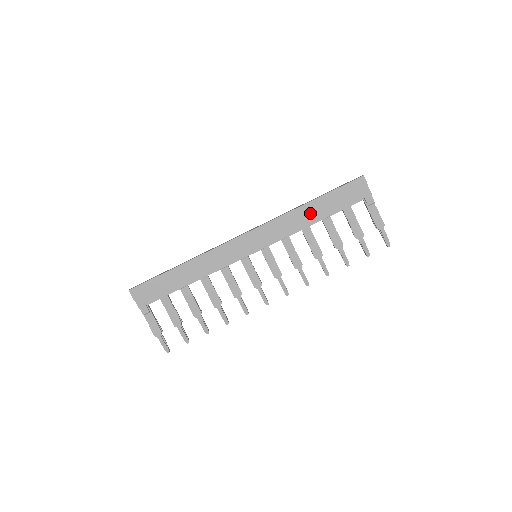
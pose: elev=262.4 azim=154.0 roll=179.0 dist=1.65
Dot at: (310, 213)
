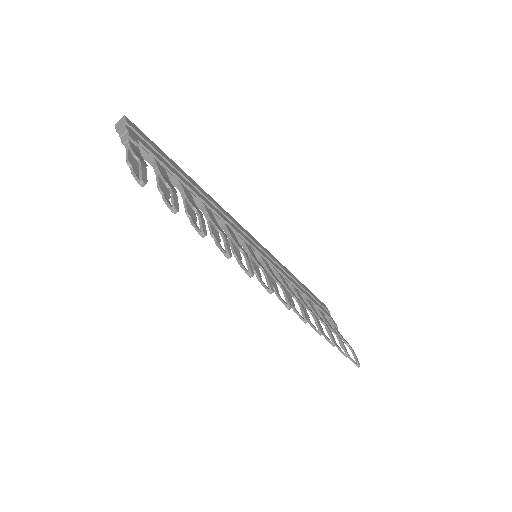
Dot at: (297, 282)
